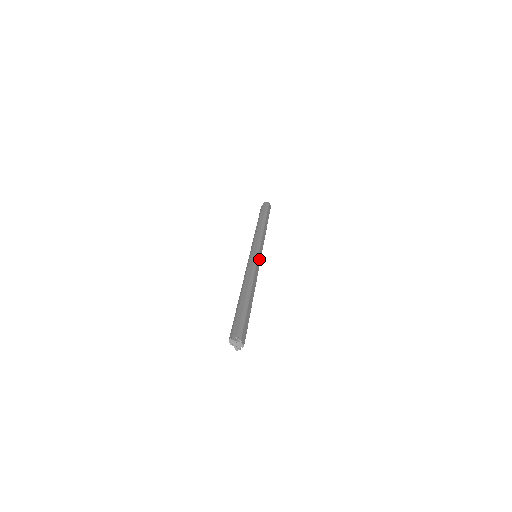
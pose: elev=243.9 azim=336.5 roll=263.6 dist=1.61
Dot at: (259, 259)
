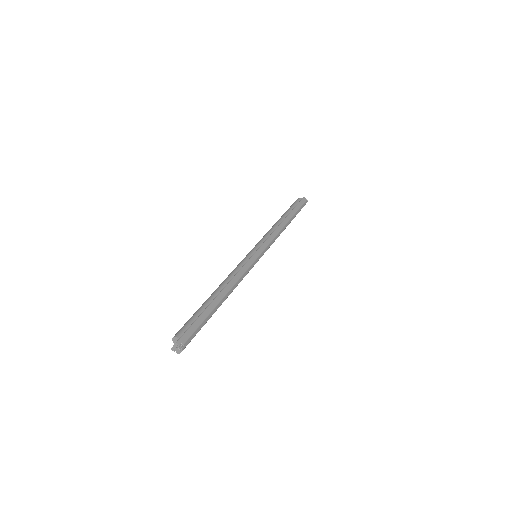
Dot at: occluded
